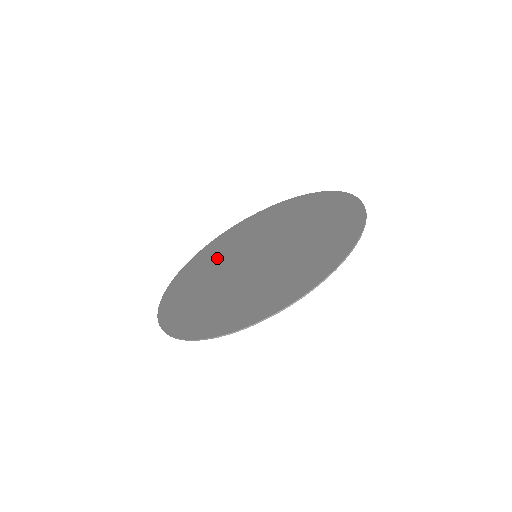
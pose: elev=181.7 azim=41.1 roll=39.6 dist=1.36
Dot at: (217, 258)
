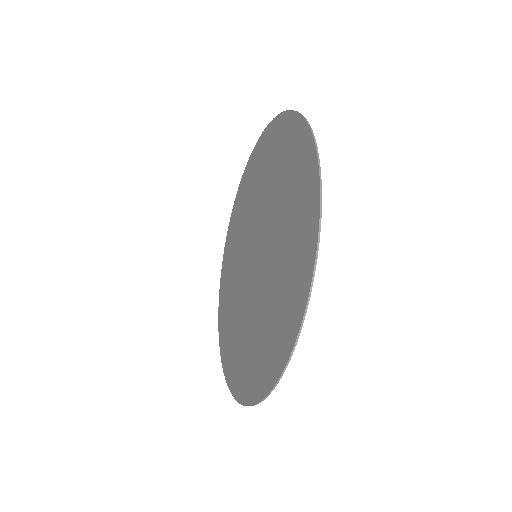
Dot at: (233, 292)
